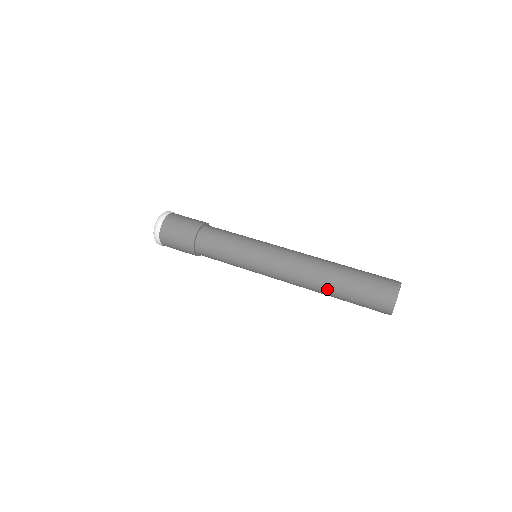
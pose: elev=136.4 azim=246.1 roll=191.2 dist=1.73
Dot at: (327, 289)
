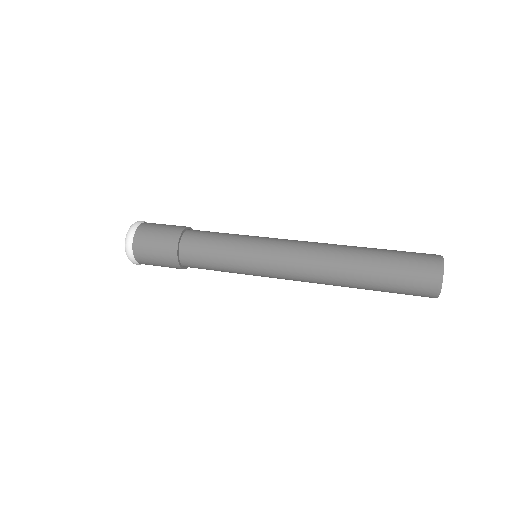
Dot at: (355, 257)
